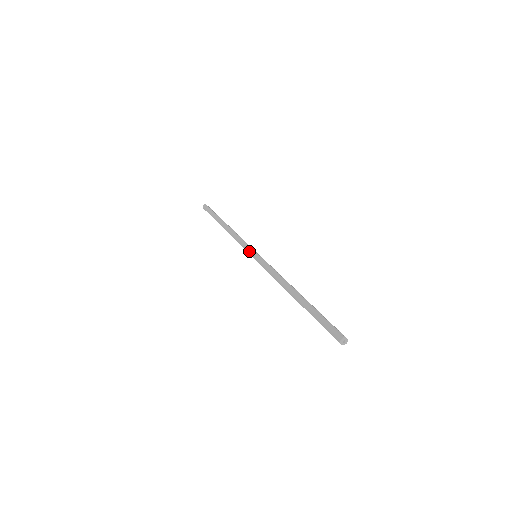
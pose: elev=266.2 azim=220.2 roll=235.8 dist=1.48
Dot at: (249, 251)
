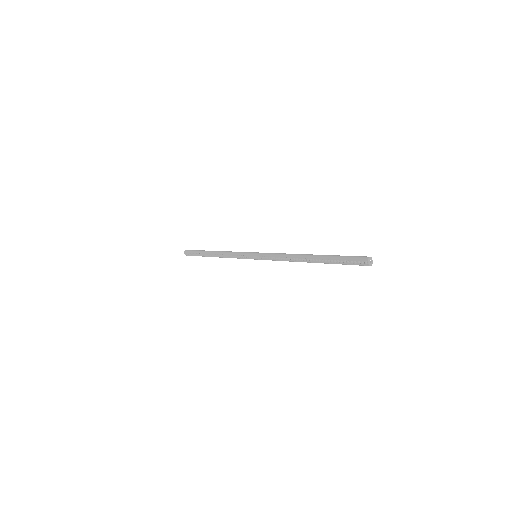
Dot at: (249, 253)
